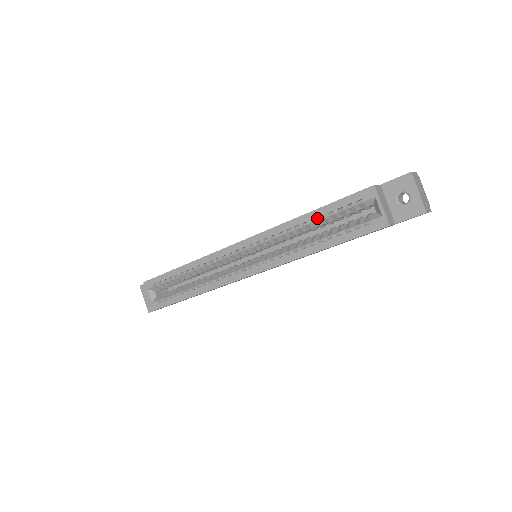
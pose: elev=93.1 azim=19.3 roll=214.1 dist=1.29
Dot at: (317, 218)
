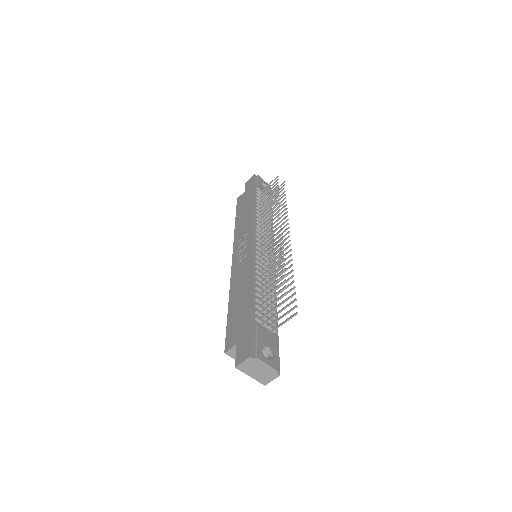
Dot at: occluded
